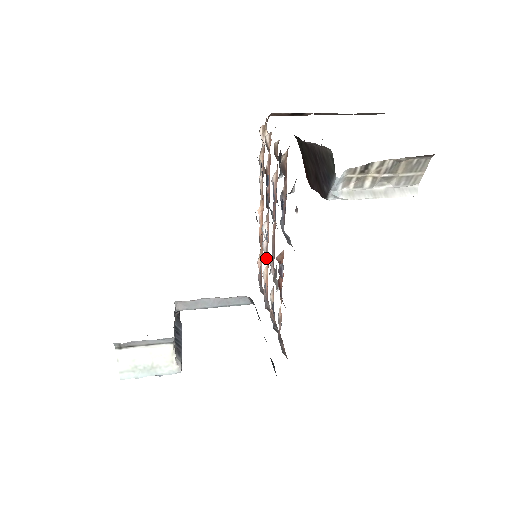
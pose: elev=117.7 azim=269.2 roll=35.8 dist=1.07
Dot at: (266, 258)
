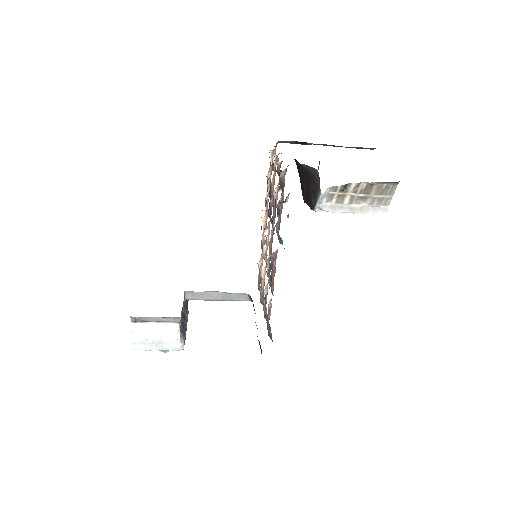
Dot at: (265, 259)
